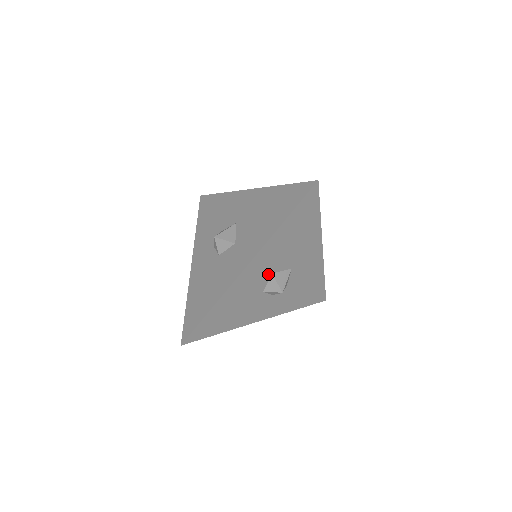
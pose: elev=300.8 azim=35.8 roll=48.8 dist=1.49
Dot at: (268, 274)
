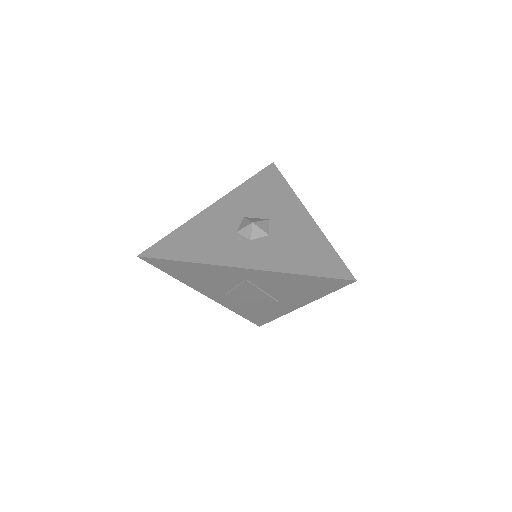
Dot at: (239, 217)
